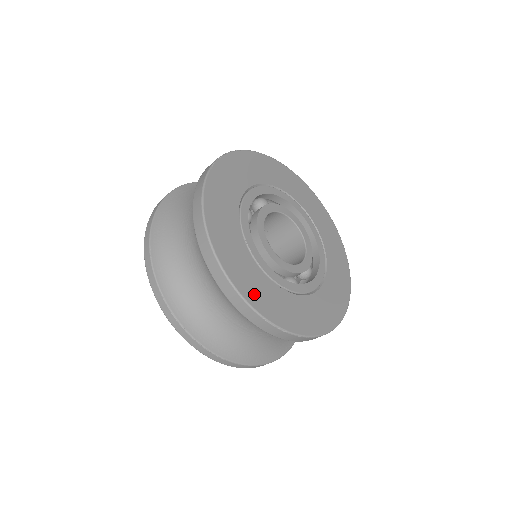
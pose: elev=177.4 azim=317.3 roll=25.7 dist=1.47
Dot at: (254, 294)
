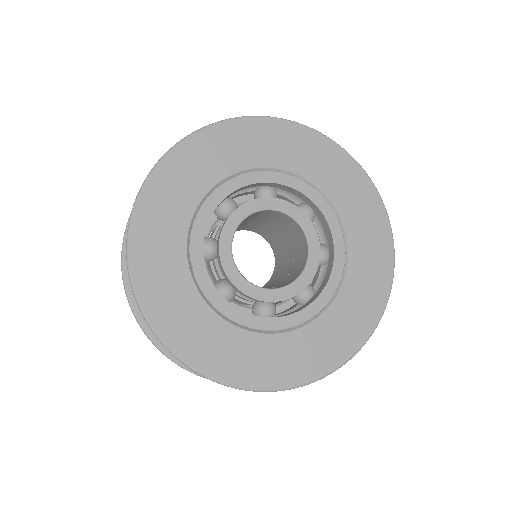
Dot at: (169, 321)
